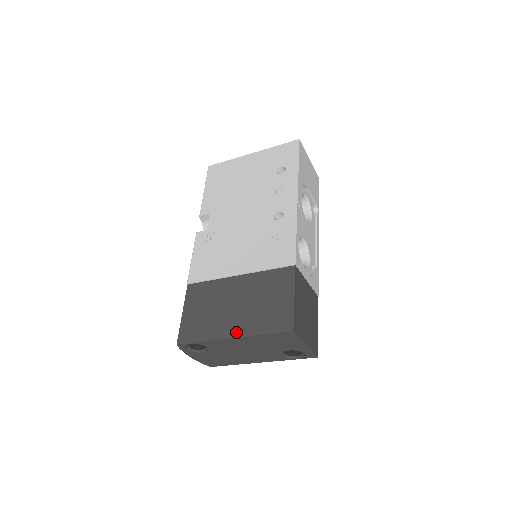
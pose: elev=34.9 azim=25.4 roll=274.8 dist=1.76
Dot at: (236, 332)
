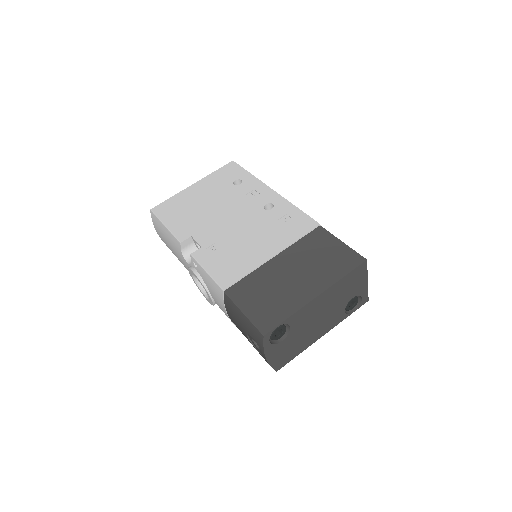
Dot at: (317, 290)
